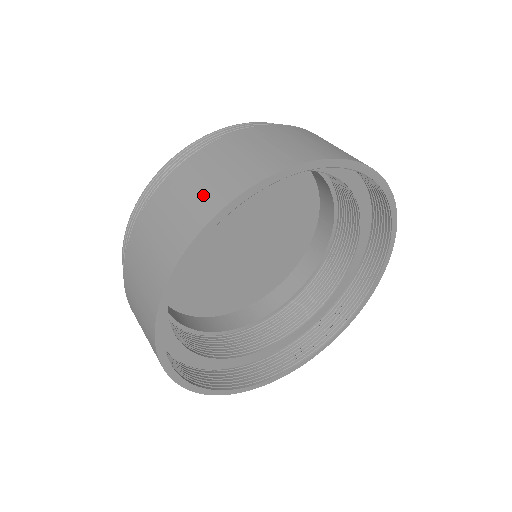
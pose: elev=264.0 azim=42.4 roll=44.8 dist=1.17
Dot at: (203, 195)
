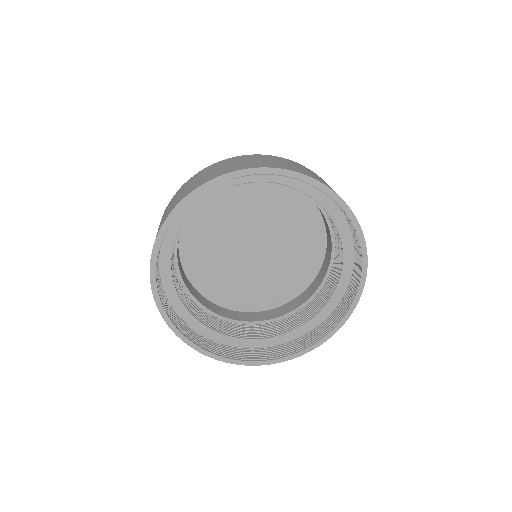
Dot at: (242, 164)
